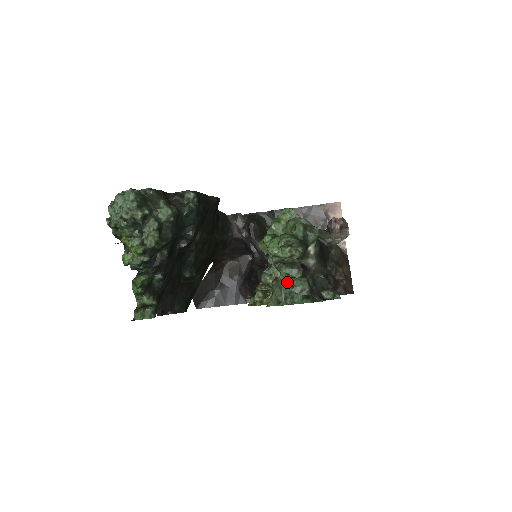
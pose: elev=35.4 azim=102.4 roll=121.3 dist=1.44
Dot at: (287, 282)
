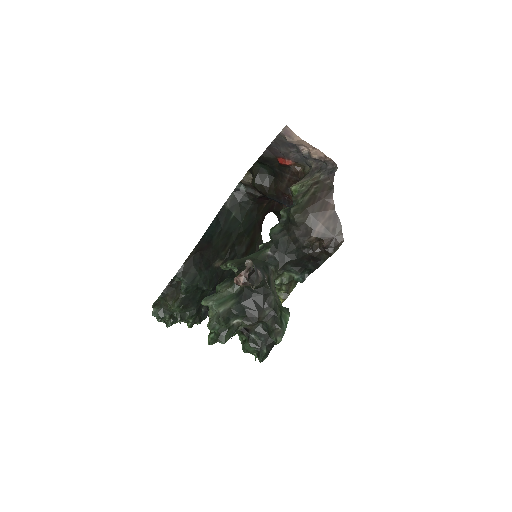
Dot at: (242, 348)
